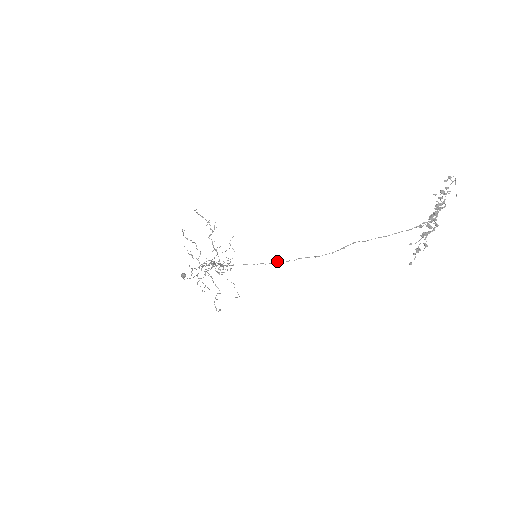
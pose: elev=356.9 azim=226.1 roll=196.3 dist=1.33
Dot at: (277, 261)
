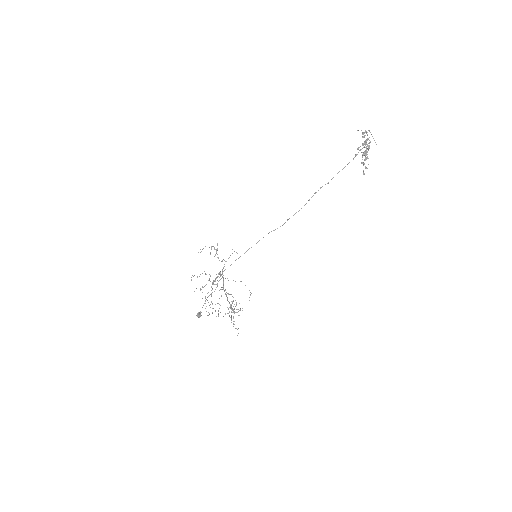
Dot at: occluded
